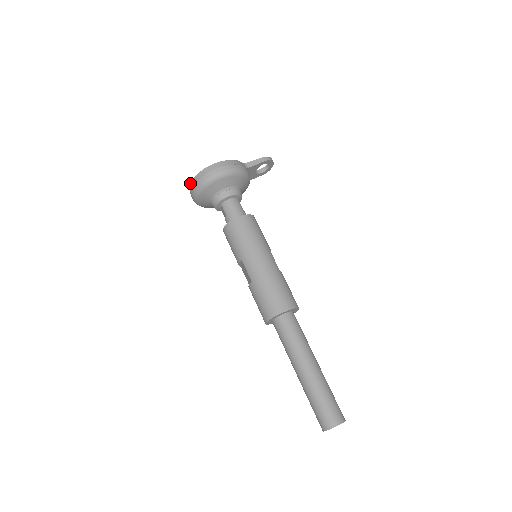
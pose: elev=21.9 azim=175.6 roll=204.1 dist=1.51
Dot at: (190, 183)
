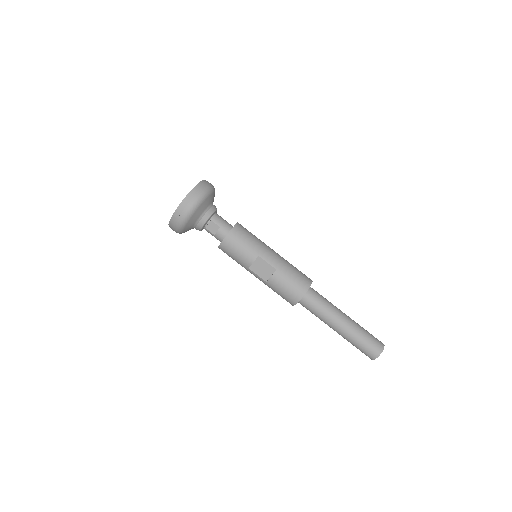
Dot at: occluded
